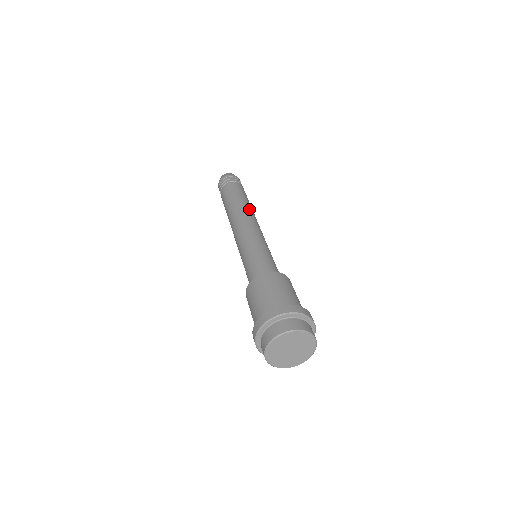
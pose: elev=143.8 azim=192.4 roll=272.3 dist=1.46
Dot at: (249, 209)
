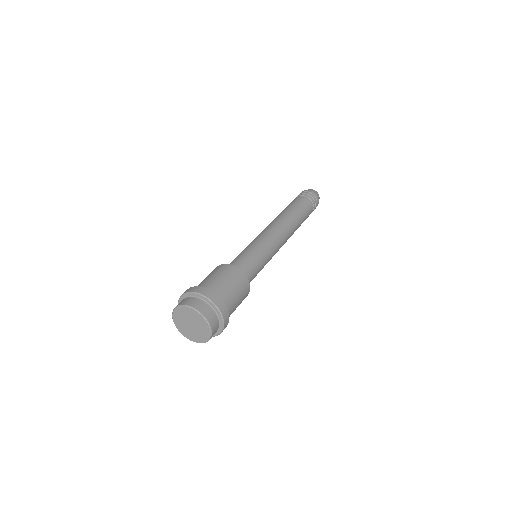
Dot at: (290, 222)
